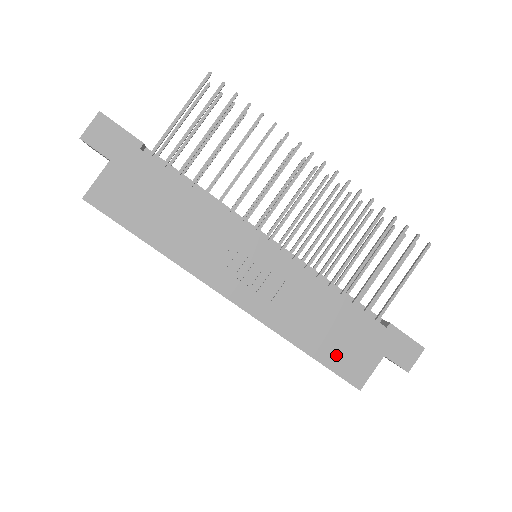
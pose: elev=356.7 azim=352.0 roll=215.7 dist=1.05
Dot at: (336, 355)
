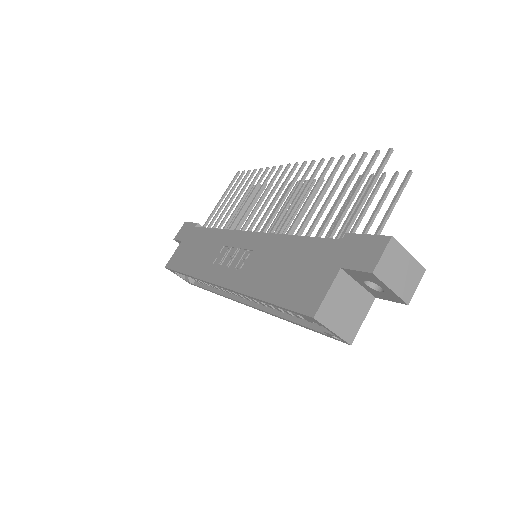
Dot at: (290, 290)
